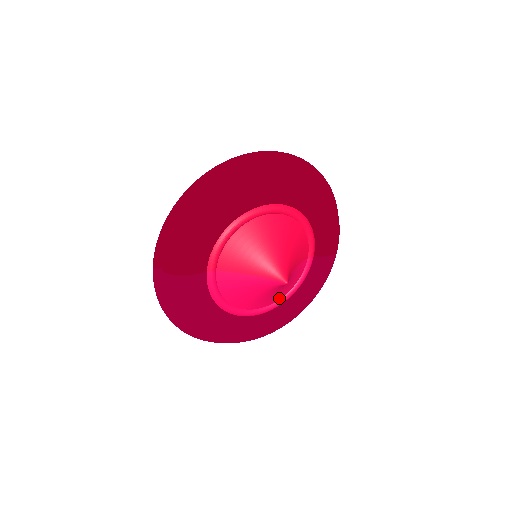
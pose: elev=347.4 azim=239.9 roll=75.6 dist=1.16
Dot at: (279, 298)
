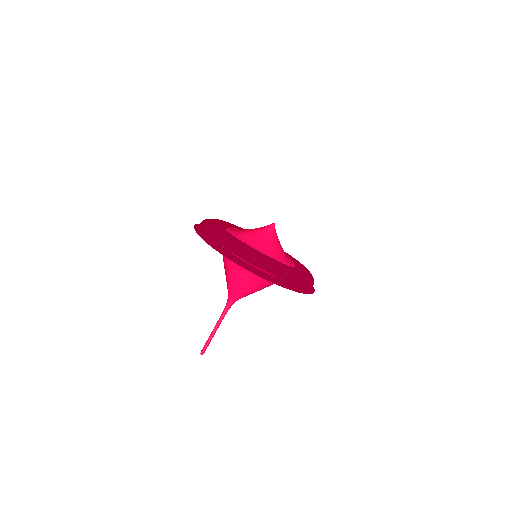
Dot at: (285, 261)
